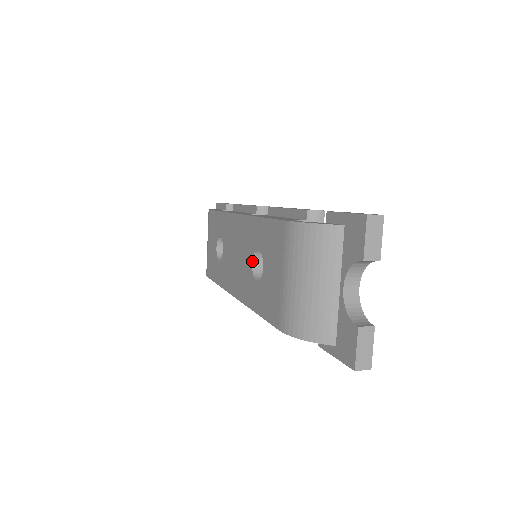
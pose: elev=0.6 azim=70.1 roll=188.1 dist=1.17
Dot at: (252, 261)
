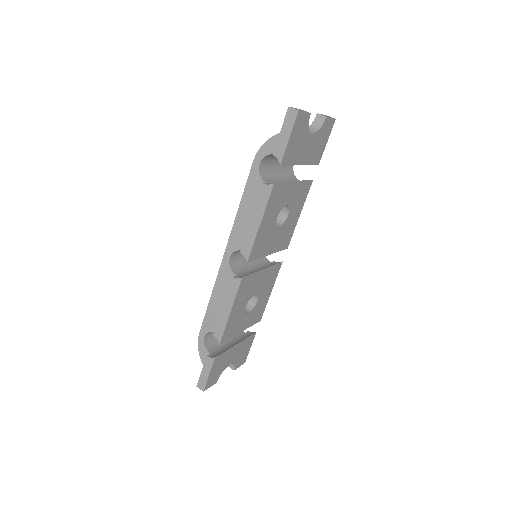
Dot at: occluded
